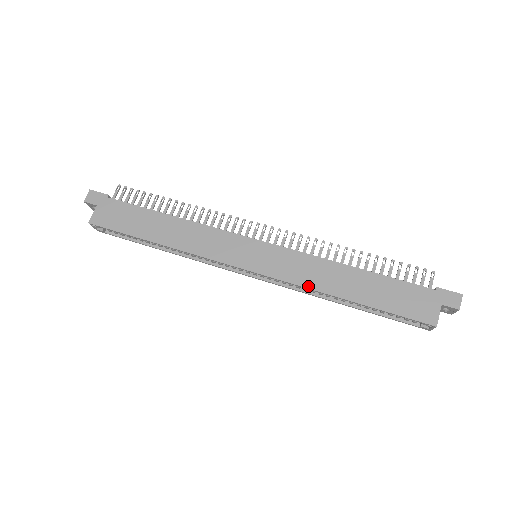
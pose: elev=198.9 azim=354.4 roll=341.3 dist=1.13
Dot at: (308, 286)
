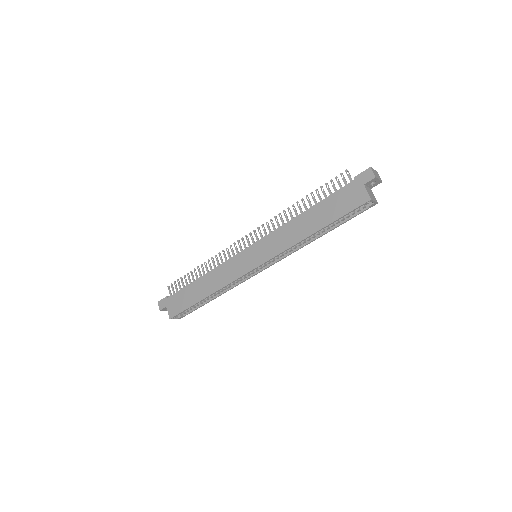
Dot at: (290, 246)
